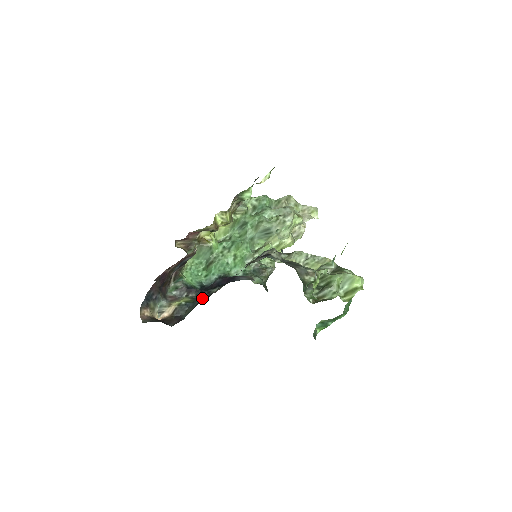
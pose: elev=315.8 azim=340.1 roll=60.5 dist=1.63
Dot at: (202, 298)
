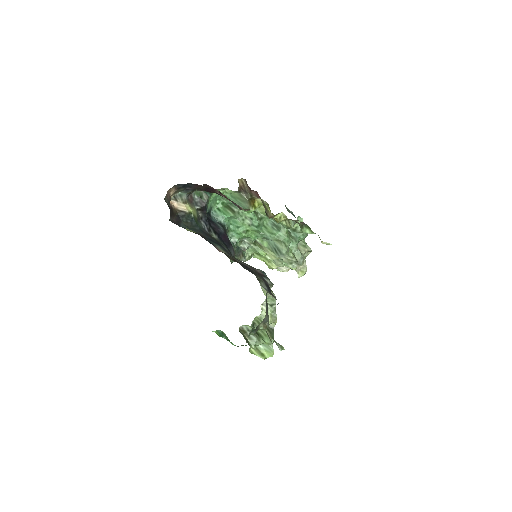
Dot at: (203, 228)
